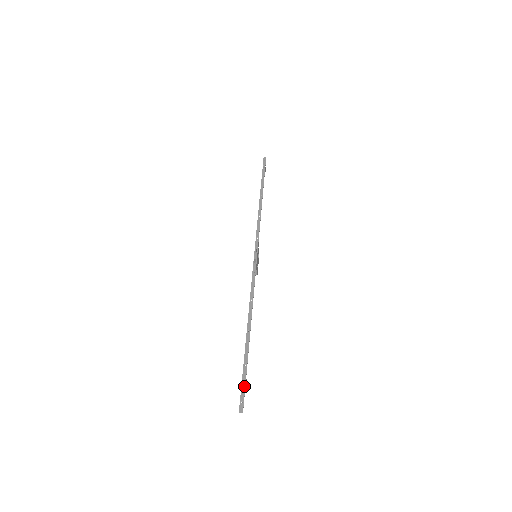
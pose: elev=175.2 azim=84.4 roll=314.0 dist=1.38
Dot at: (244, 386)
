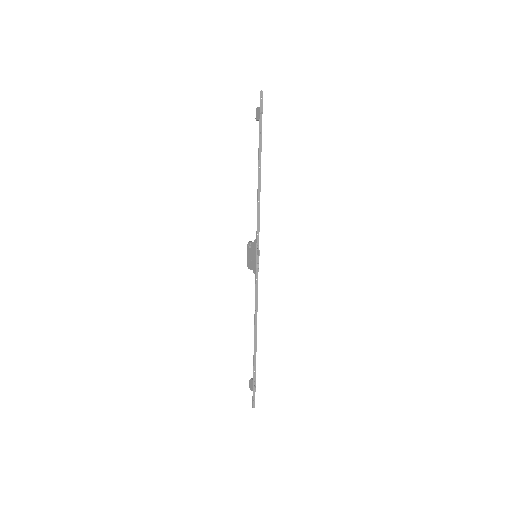
Dot at: (255, 388)
